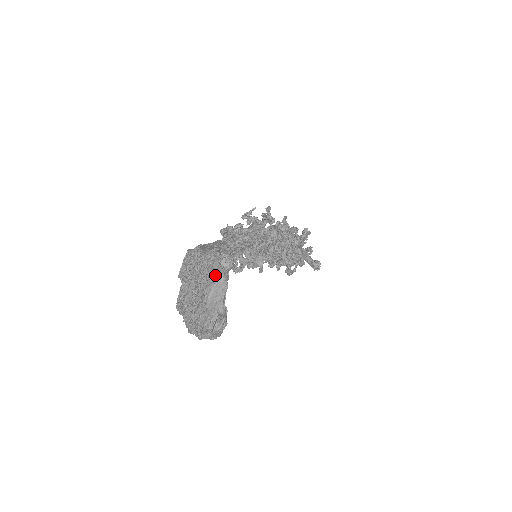
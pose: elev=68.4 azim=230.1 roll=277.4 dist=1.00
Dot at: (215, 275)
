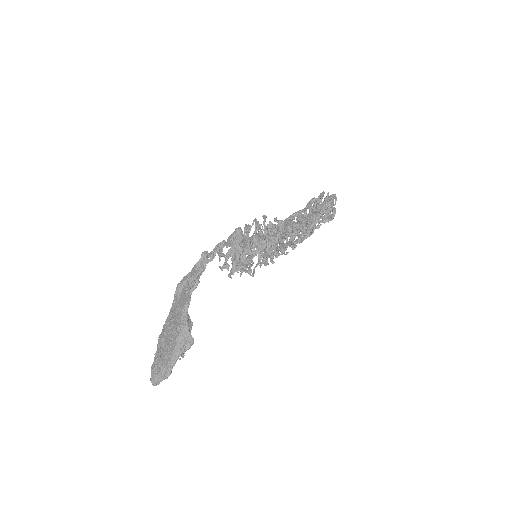
Dot at: (166, 372)
